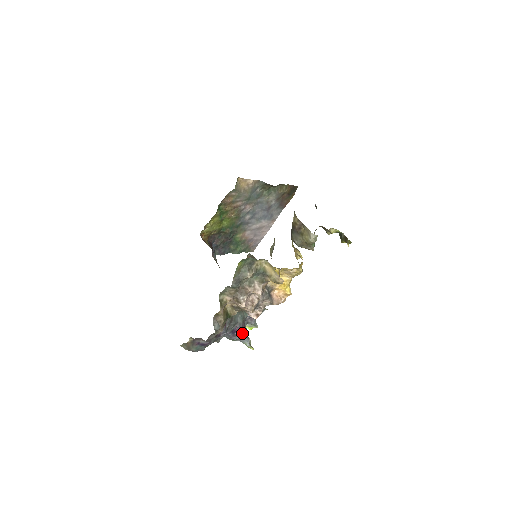
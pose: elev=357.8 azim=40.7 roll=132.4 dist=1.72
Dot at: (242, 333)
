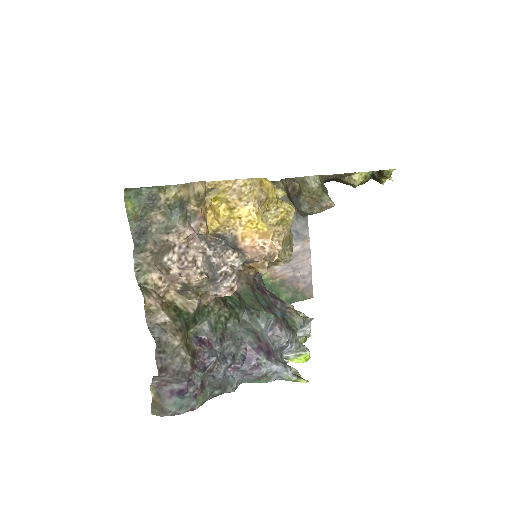
Dot at: (266, 359)
